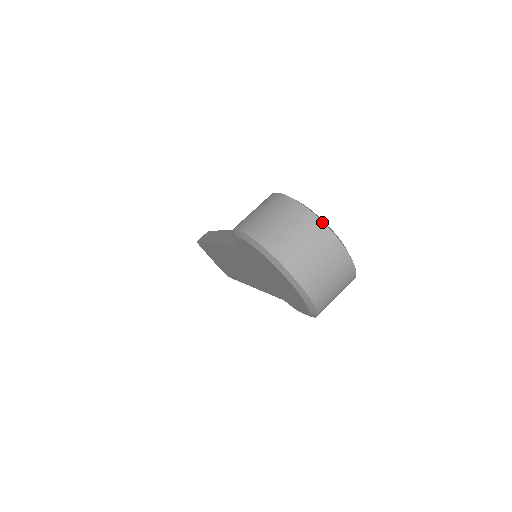
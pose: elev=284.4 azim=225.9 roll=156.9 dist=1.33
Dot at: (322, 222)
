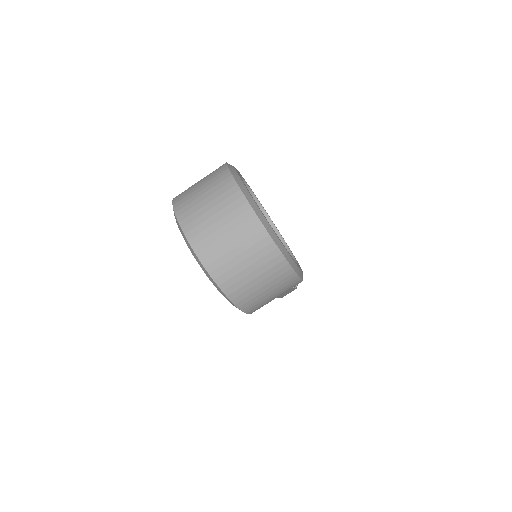
Dot at: (238, 187)
